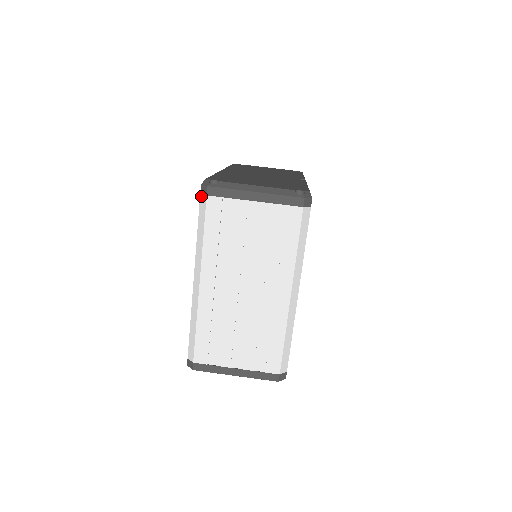
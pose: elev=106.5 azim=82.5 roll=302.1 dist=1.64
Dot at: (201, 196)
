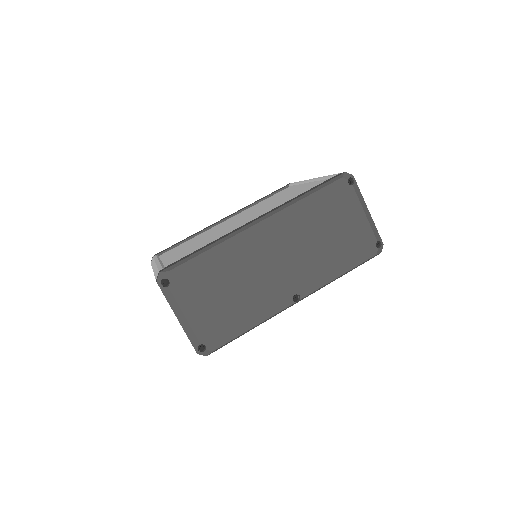
Dot at: (158, 273)
